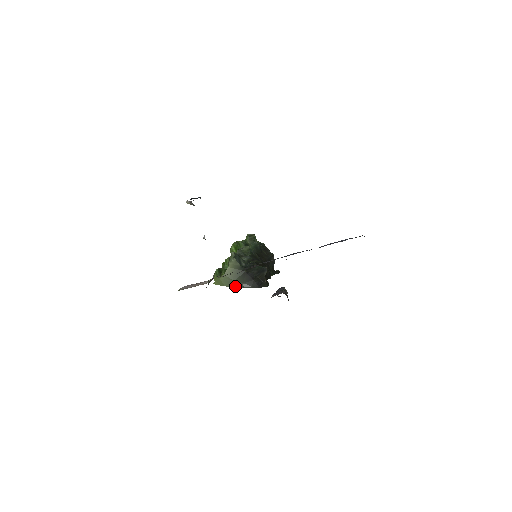
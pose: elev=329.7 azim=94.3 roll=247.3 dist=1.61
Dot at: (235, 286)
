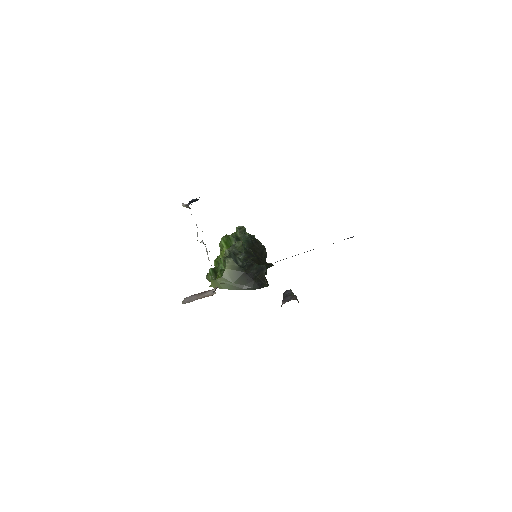
Dot at: (235, 288)
